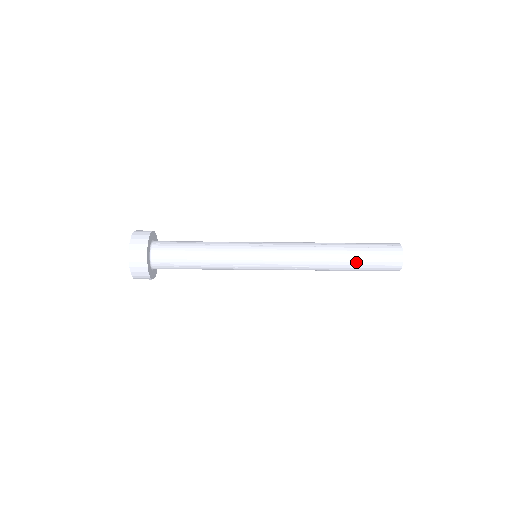
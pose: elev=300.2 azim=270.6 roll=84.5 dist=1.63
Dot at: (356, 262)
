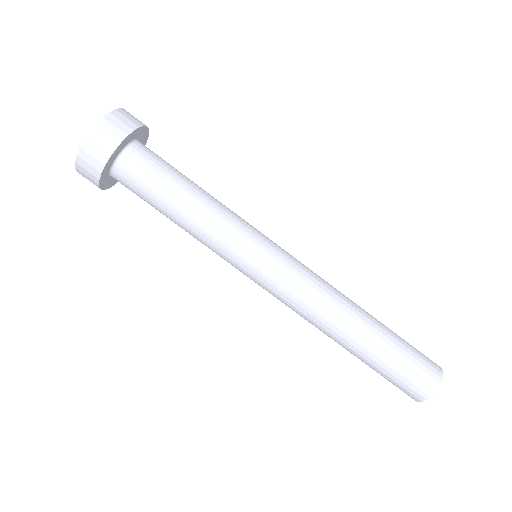
Dot at: (364, 361)
